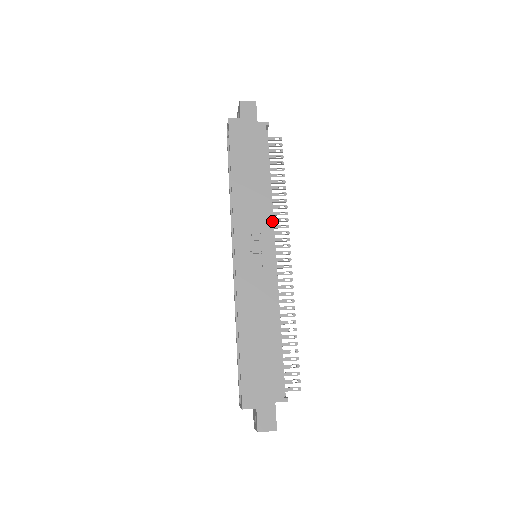
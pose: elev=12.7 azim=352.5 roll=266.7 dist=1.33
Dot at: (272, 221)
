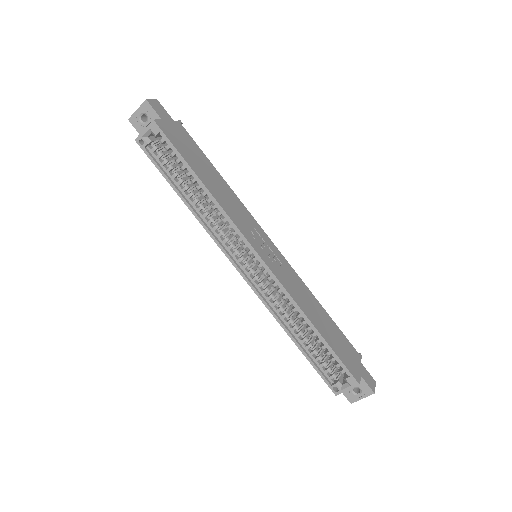
Dot at: occluded
